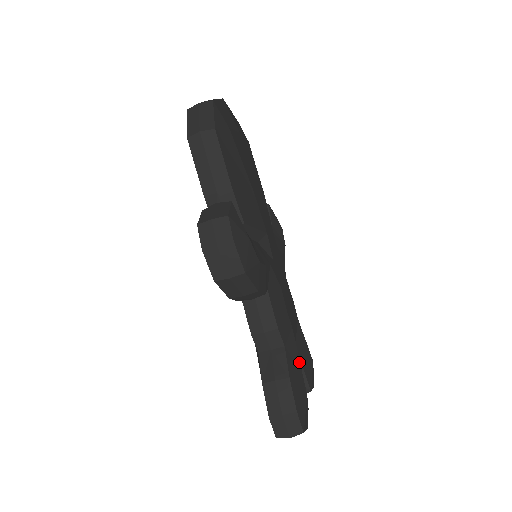
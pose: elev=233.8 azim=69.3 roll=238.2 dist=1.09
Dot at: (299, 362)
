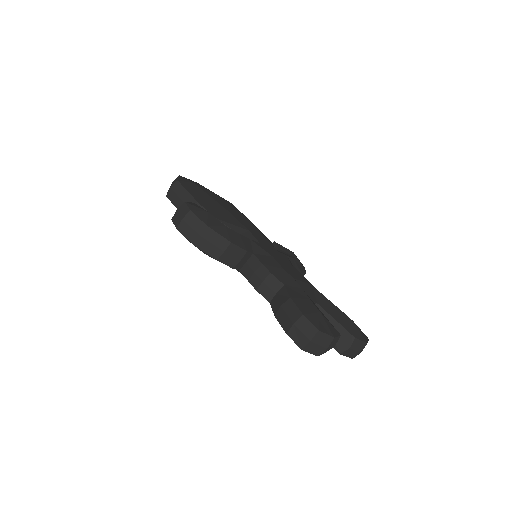
Dot at: (306, 295)
